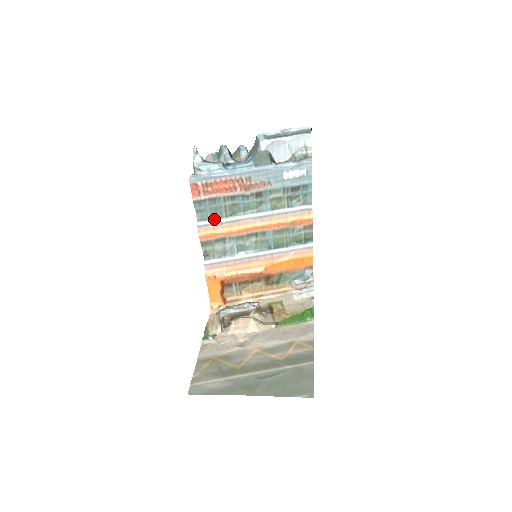
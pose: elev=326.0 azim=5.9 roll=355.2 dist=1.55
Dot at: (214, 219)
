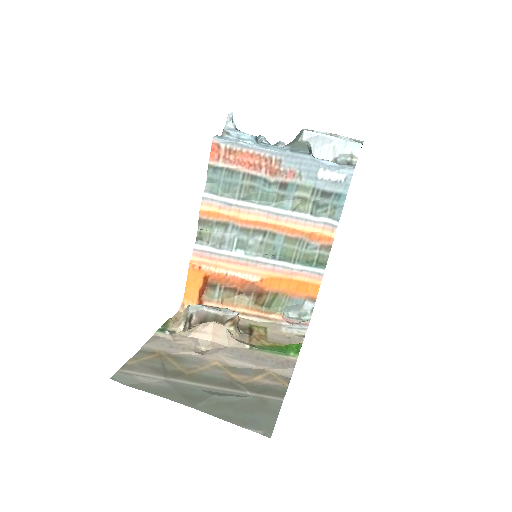
Dot at: (224, 196)
